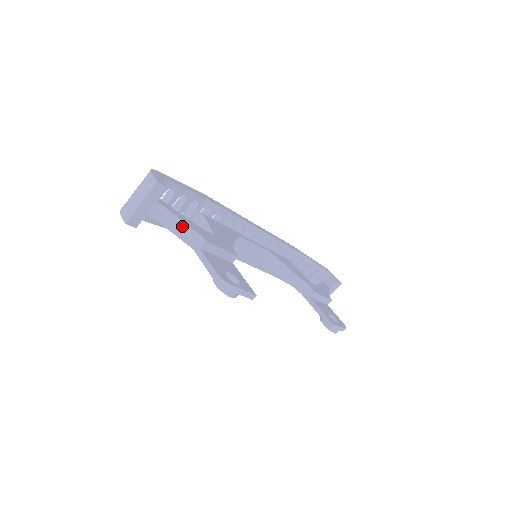
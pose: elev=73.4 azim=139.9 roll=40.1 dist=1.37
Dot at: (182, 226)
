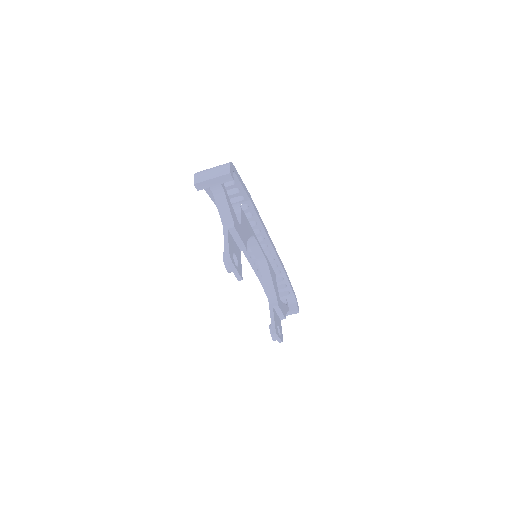
Dot at: (226, 208)
